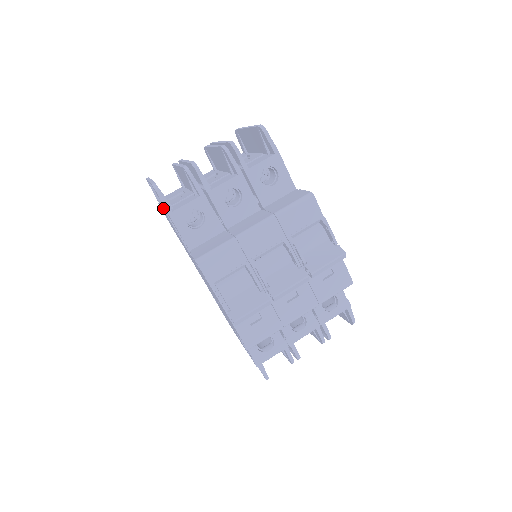
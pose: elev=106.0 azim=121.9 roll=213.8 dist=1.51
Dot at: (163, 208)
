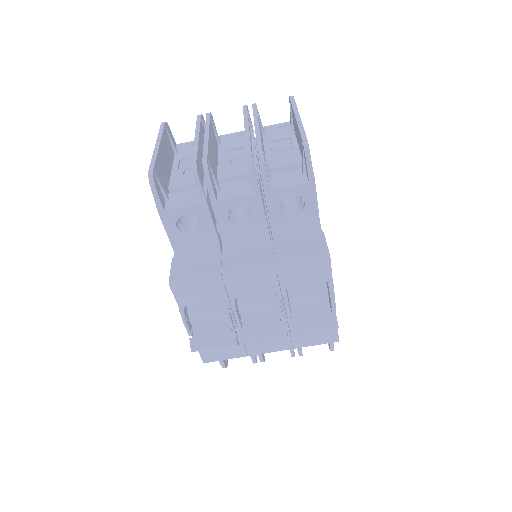
Dot at: occluded
